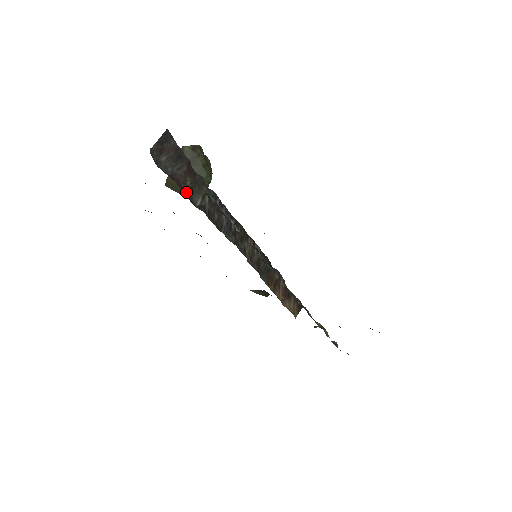
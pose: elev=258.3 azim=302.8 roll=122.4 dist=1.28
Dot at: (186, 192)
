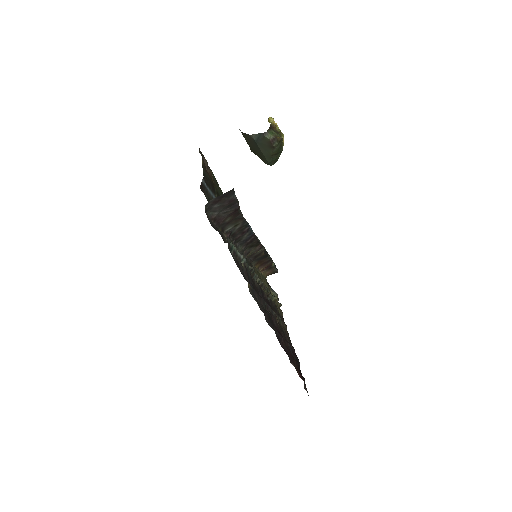
Dot at: (221, 225)
